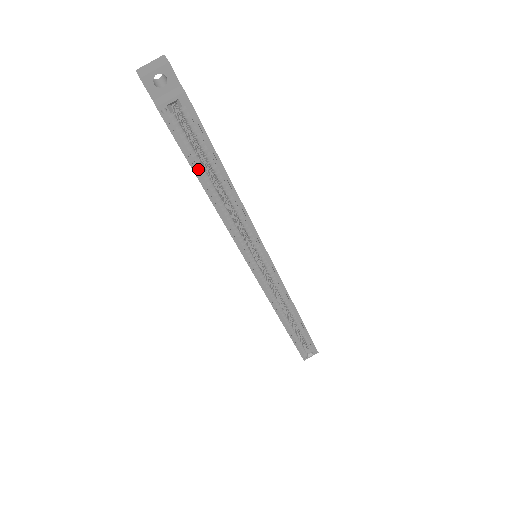
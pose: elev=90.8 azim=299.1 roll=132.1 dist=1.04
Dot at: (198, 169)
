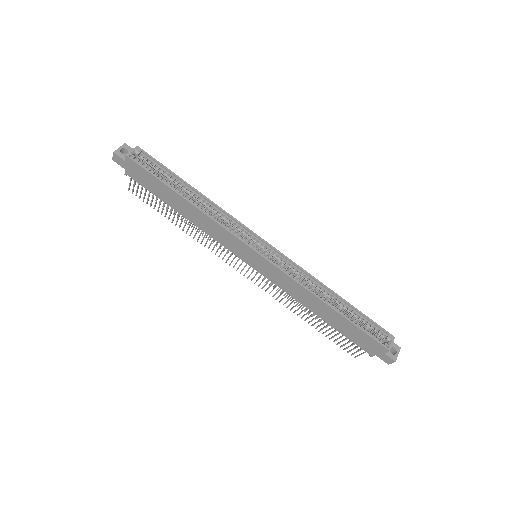
Dot at: (167, 184)
